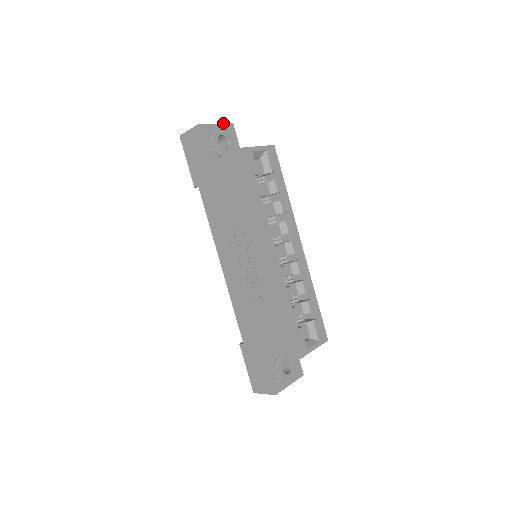
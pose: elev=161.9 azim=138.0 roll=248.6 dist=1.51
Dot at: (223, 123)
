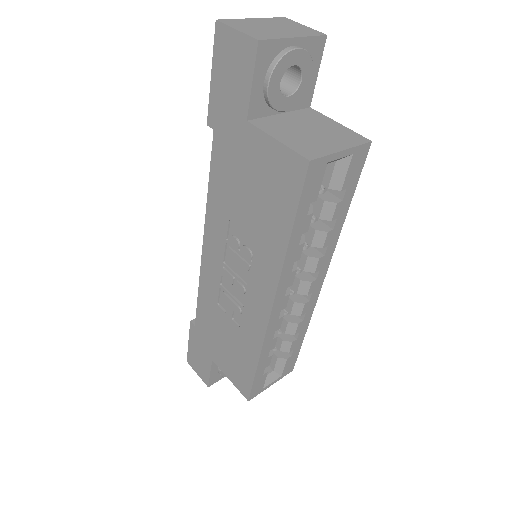
Dot at: (308, 35)
